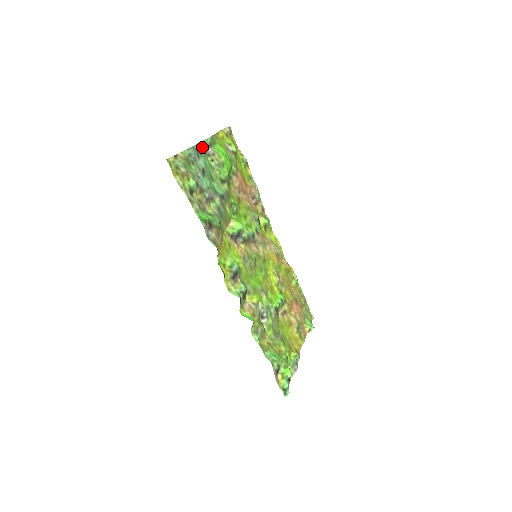
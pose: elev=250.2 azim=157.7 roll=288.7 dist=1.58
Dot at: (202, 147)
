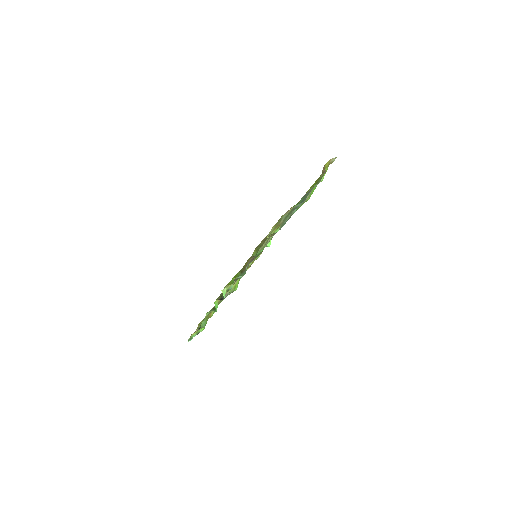
Dot at: (308, 193)
